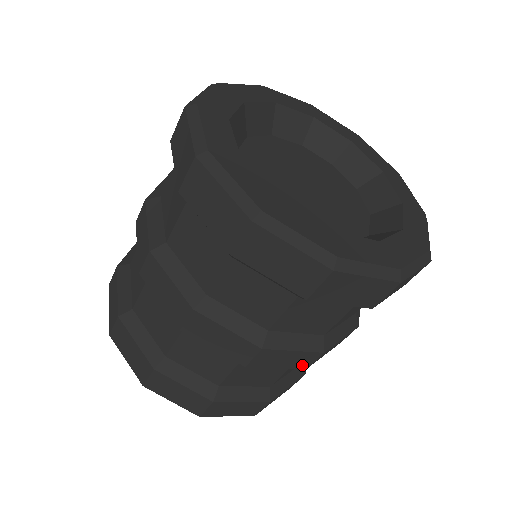
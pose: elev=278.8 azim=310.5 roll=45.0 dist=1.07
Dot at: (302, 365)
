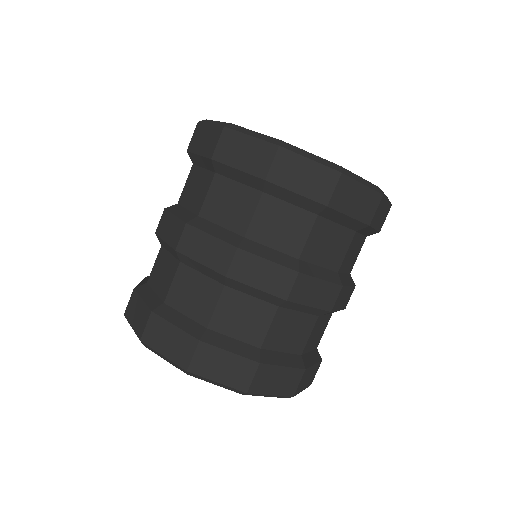
Dot at: (328, 304)
